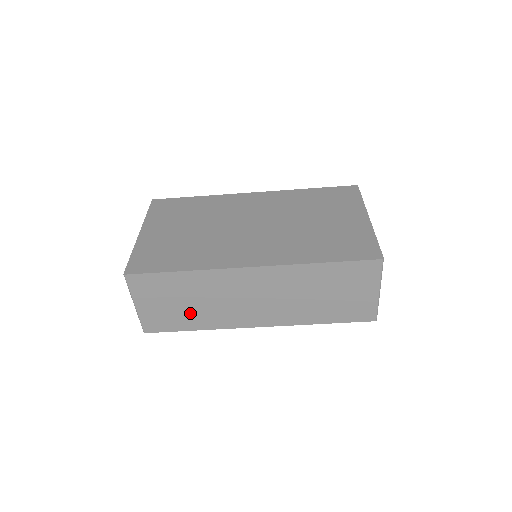
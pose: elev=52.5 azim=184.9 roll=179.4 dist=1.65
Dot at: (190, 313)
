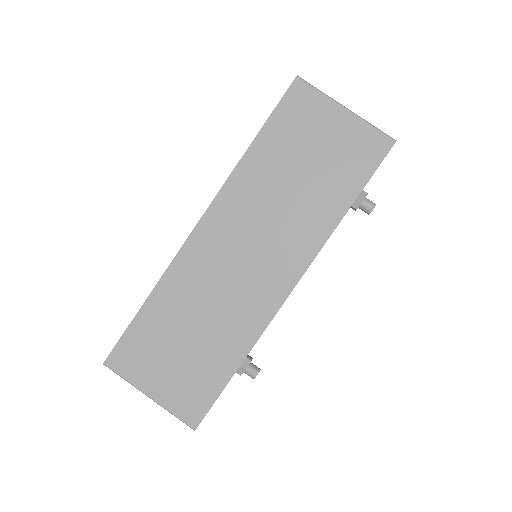
Dot at: (208, 348)
